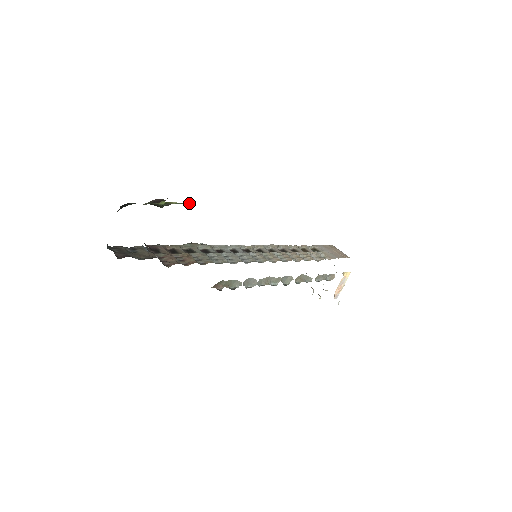
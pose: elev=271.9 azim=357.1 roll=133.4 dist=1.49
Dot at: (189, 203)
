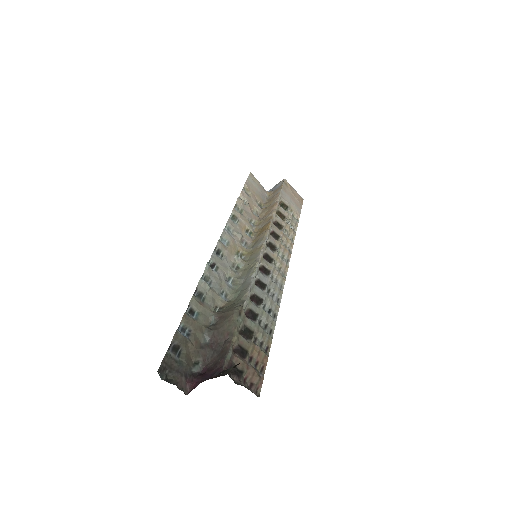
Dot at: occluded
